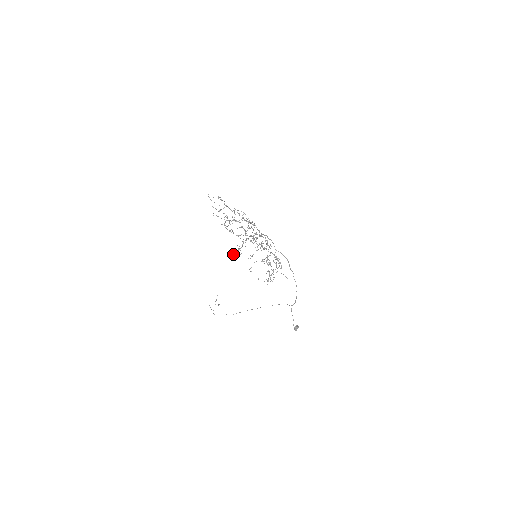
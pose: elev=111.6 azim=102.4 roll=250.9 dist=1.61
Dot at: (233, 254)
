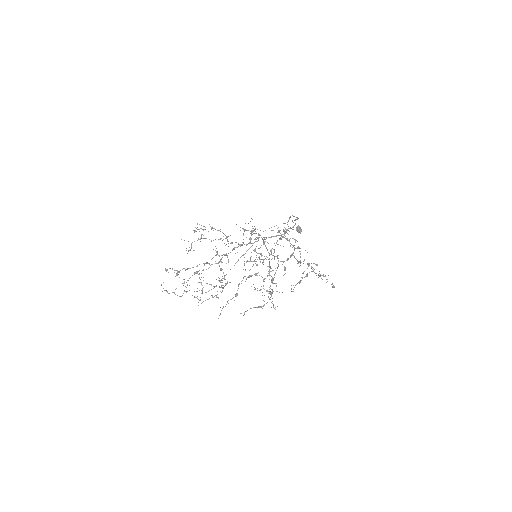
Dot at: occluded
